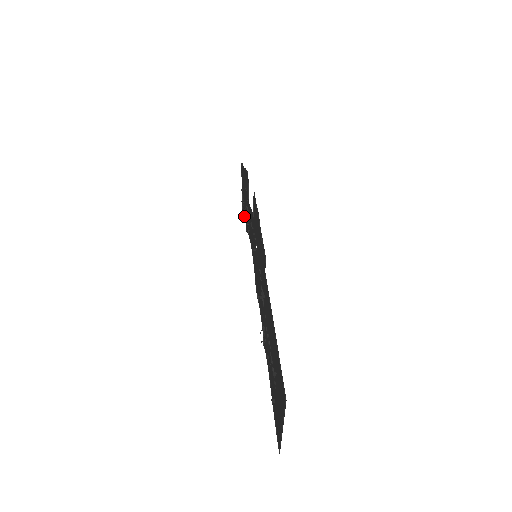
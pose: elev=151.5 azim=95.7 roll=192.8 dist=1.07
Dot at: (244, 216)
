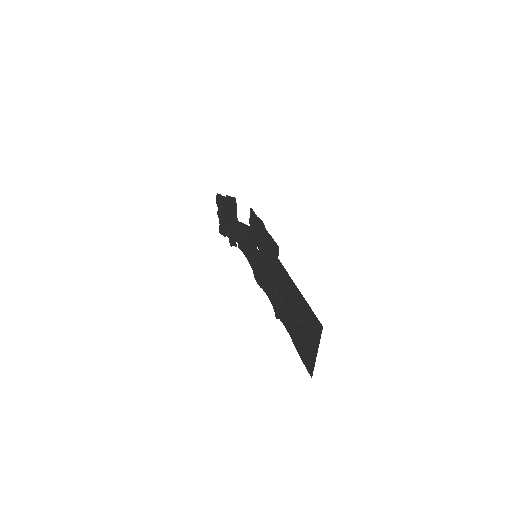
Dot at: (227, 234)
